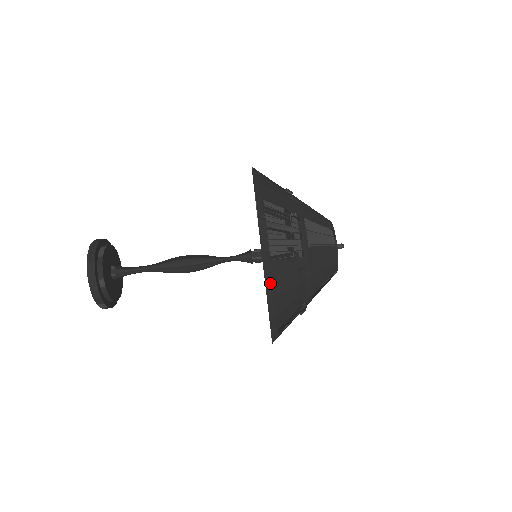
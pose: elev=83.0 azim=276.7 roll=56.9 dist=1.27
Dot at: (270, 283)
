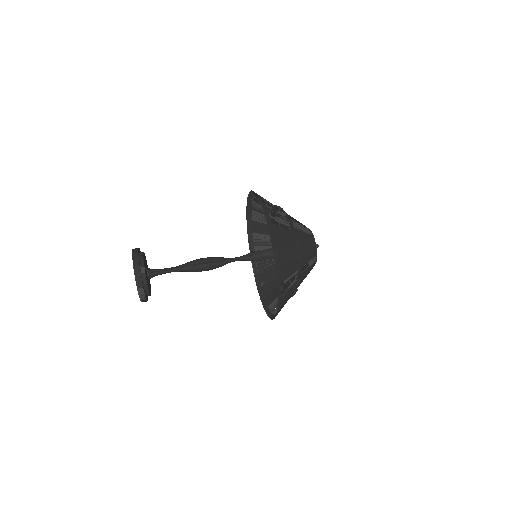
Dot at: (273, 237)
